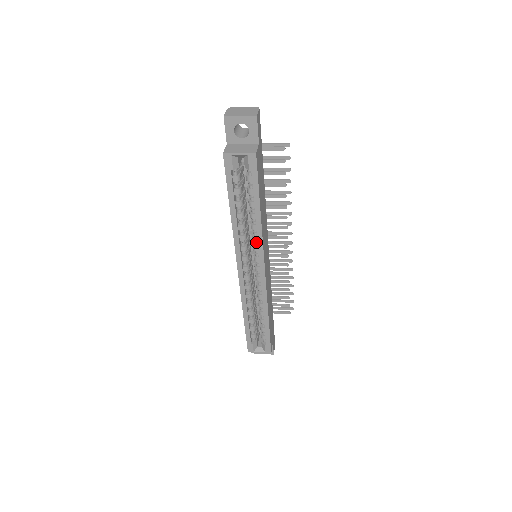
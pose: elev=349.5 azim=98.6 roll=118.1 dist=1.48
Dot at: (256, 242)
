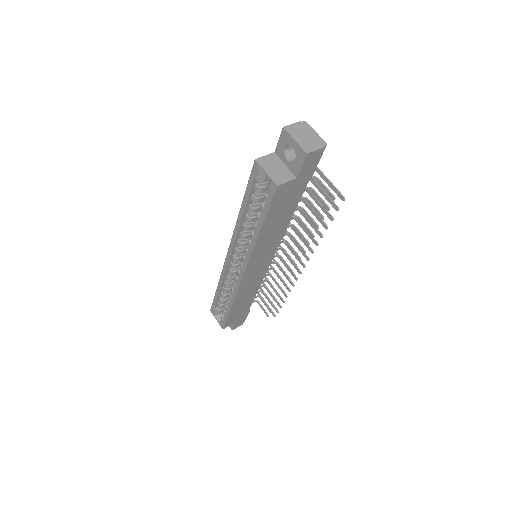
Dot at: occluded
